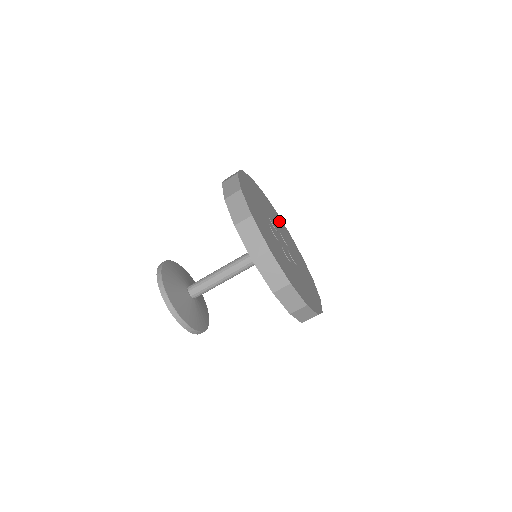
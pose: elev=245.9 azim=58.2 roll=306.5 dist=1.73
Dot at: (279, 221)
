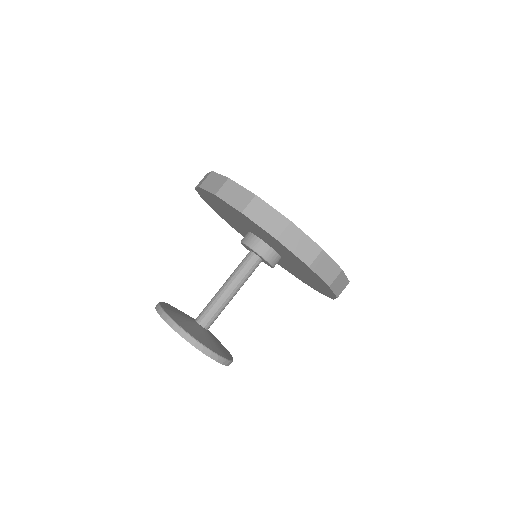
Dot at: occluded
